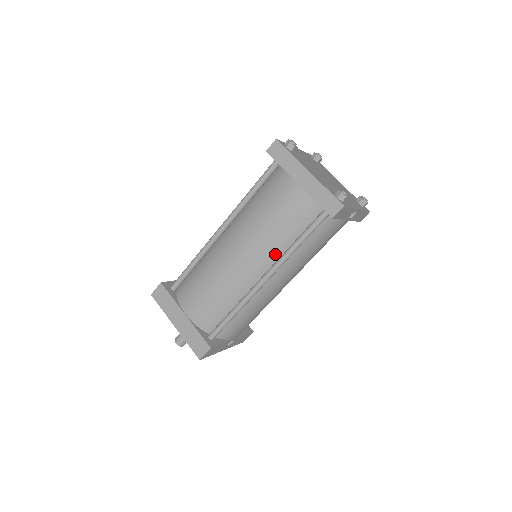
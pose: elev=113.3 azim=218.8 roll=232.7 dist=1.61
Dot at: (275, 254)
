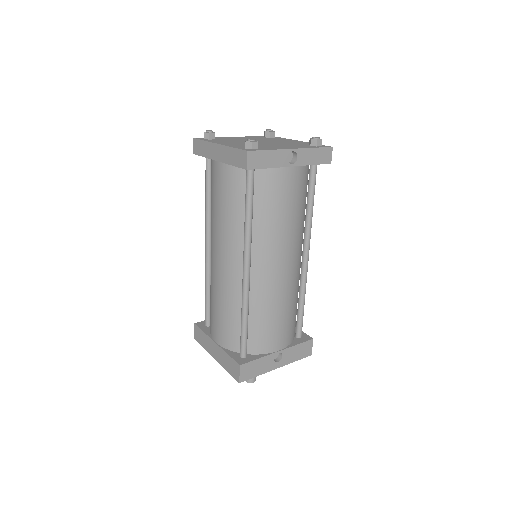
Dot at: (240, 239)
